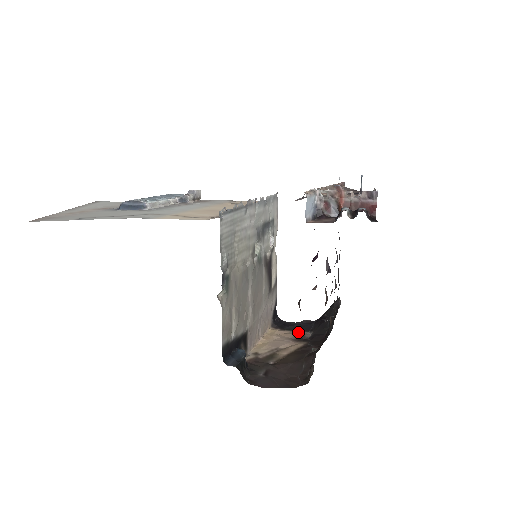
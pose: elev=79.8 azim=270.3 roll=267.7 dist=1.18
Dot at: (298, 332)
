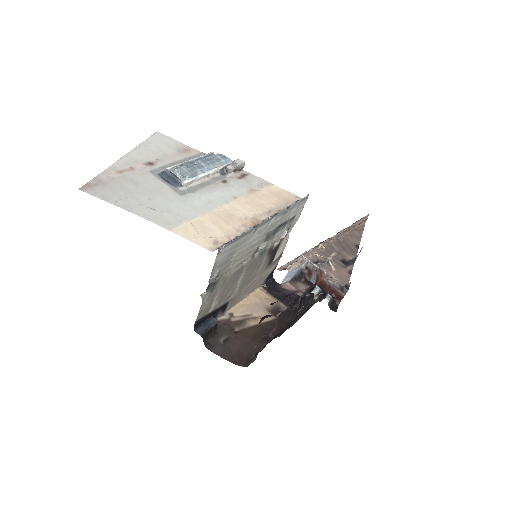
Dot at: (278, 302)
